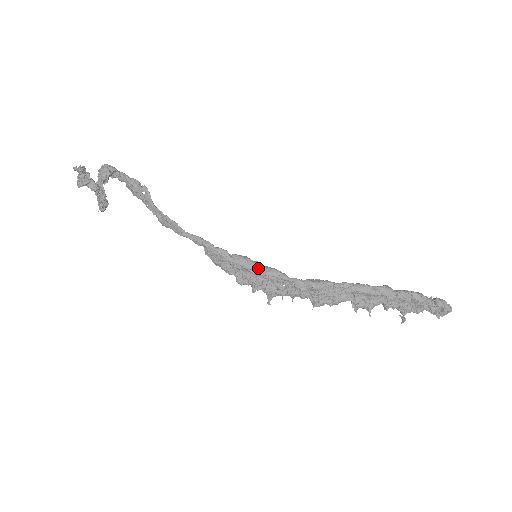
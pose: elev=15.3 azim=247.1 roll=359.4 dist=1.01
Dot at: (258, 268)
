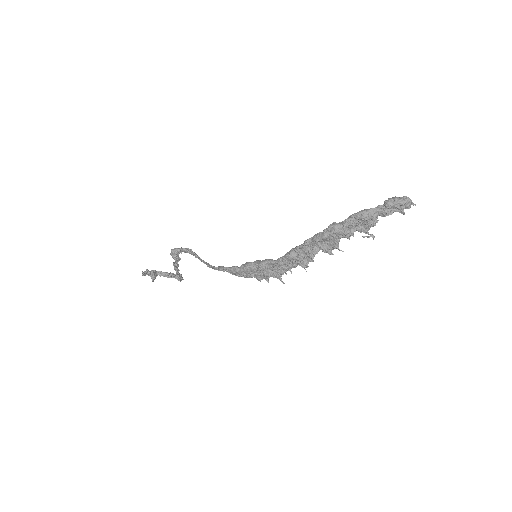
Dot at: (256, 266)
